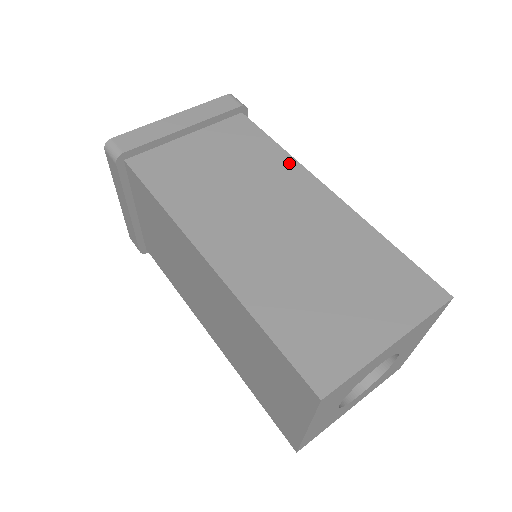
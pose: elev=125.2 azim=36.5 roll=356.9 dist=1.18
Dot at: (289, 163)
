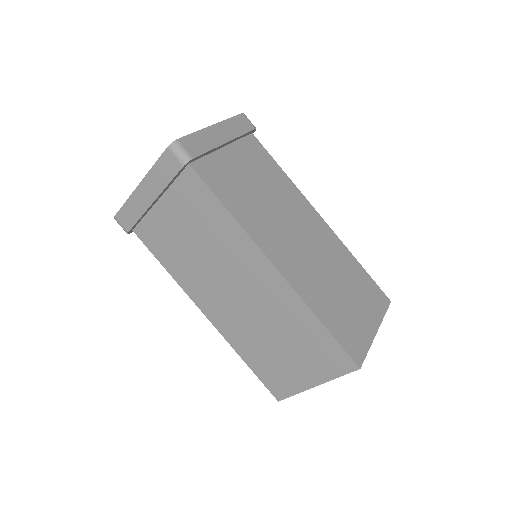
Dot at: (240, 235)
